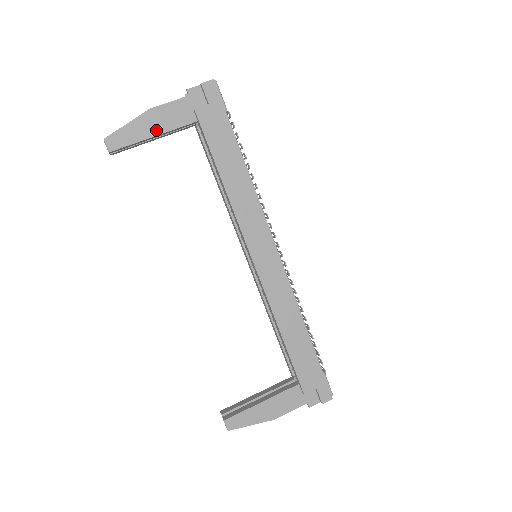
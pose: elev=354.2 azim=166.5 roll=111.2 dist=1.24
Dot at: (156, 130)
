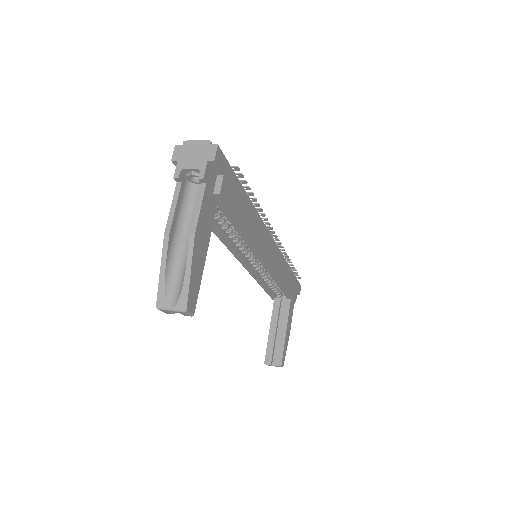
Dot at: (205, 248)
